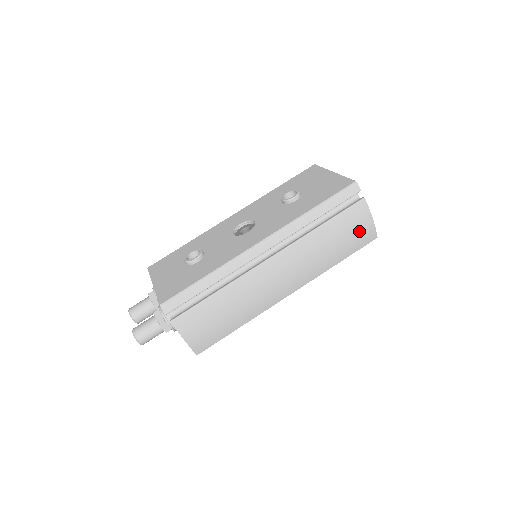
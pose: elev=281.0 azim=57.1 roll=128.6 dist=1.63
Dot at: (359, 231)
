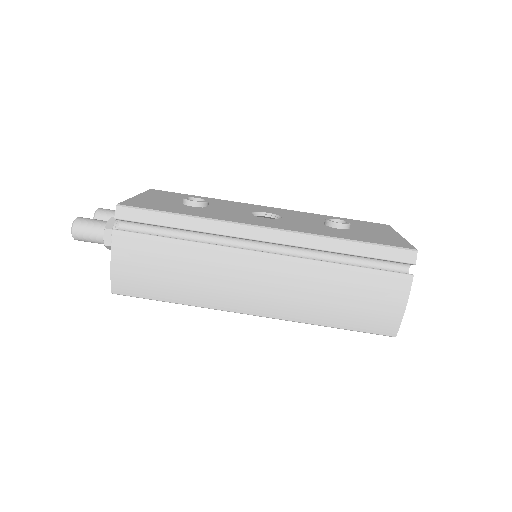
Dot at: (380, 308)
